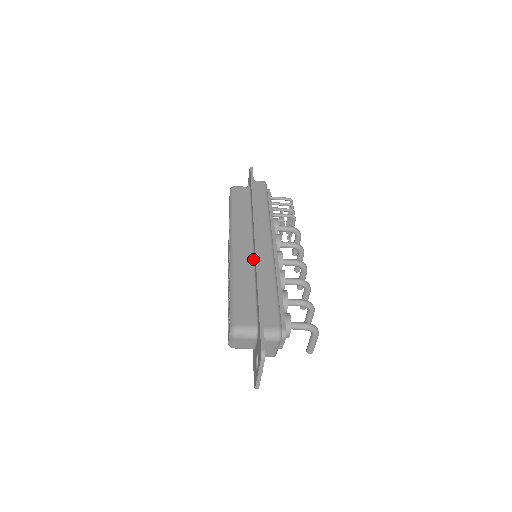
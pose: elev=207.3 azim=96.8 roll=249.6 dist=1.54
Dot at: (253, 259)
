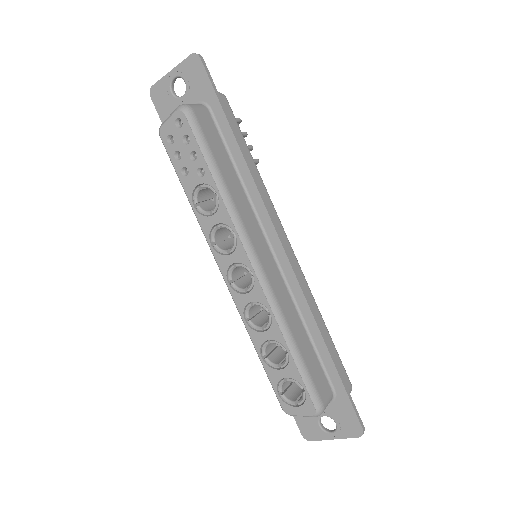
Dot at: (286, 283)
